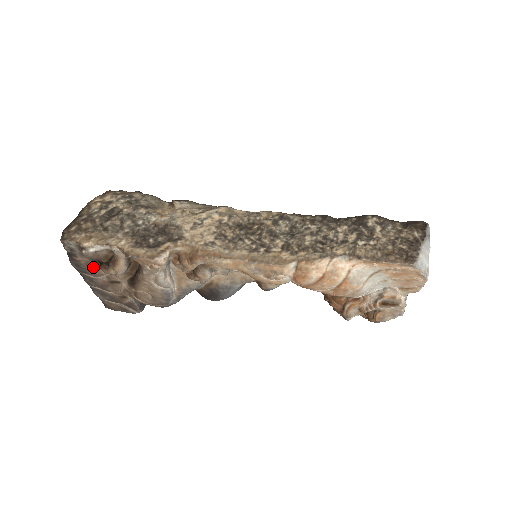
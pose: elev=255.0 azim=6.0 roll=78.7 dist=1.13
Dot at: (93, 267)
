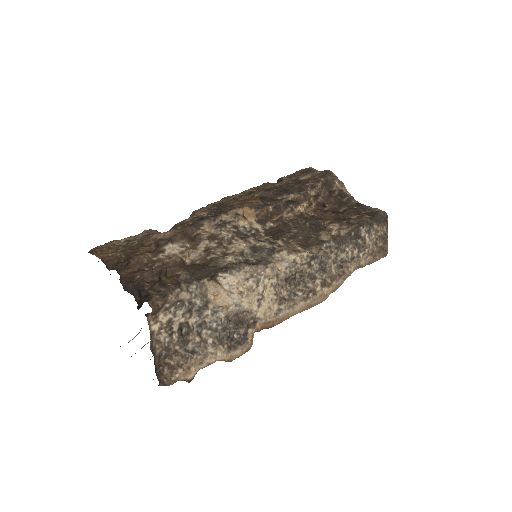
Dot at: occluded
